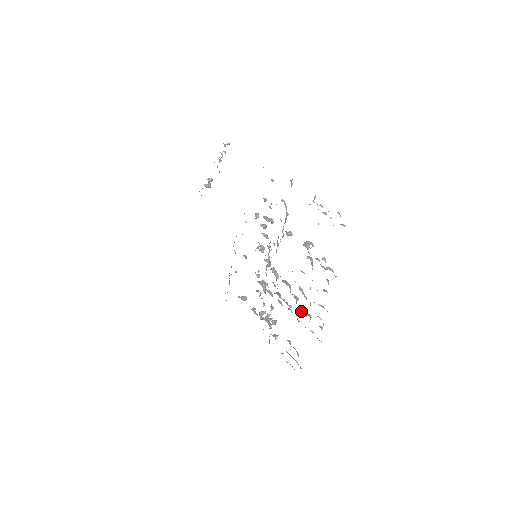
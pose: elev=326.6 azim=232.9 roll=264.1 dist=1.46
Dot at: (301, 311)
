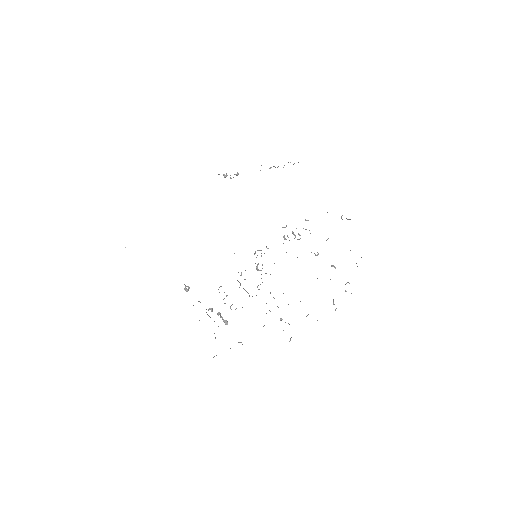
Dot at: occluded
